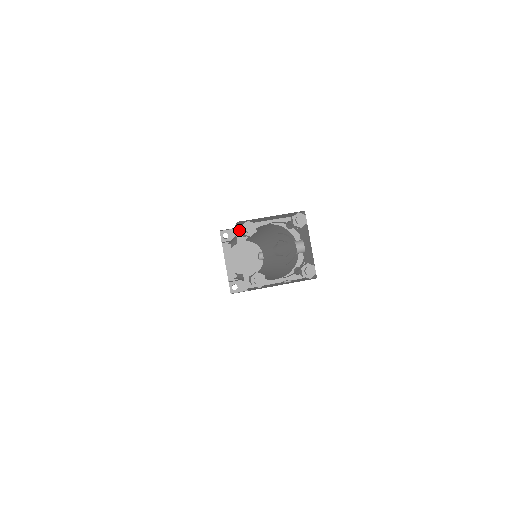
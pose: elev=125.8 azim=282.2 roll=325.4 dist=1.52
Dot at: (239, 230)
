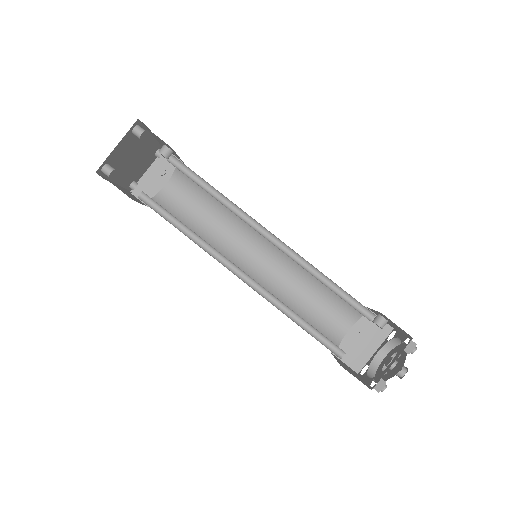
Dot at: occluded
